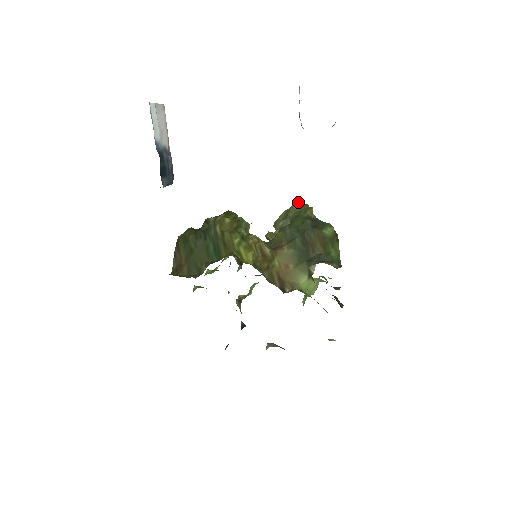
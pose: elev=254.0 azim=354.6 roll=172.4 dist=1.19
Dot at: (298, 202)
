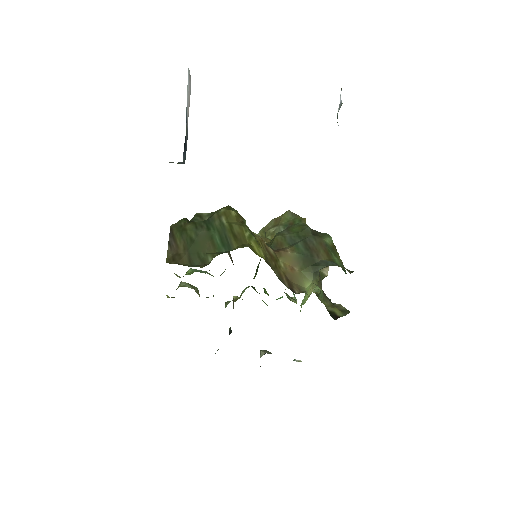
Dot at: (290, 211)
